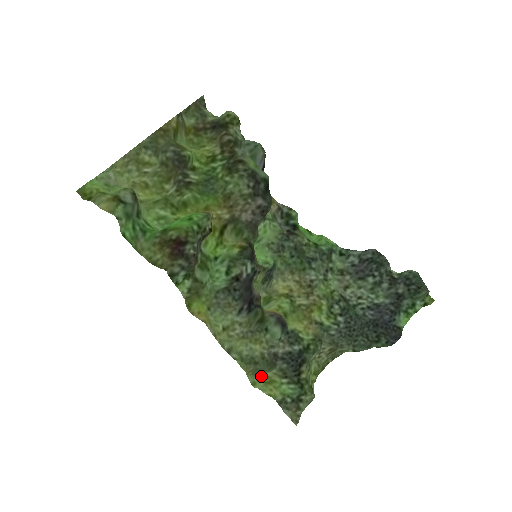
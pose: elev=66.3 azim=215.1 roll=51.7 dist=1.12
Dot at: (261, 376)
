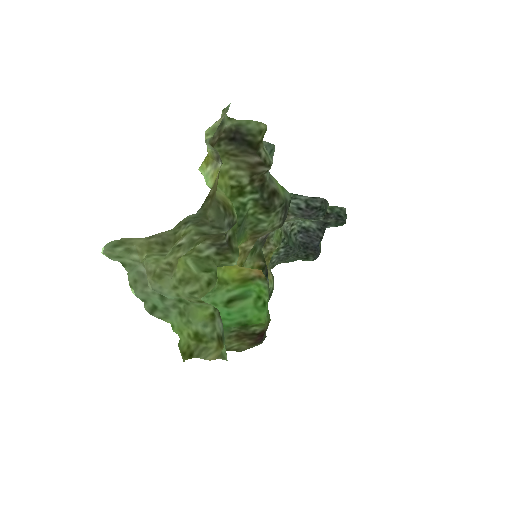
Dot at: occluded
